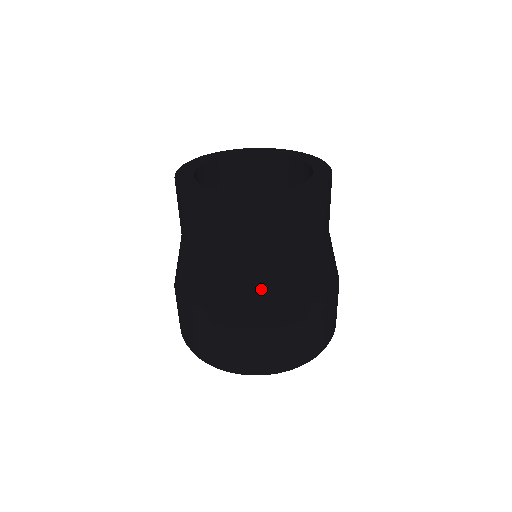
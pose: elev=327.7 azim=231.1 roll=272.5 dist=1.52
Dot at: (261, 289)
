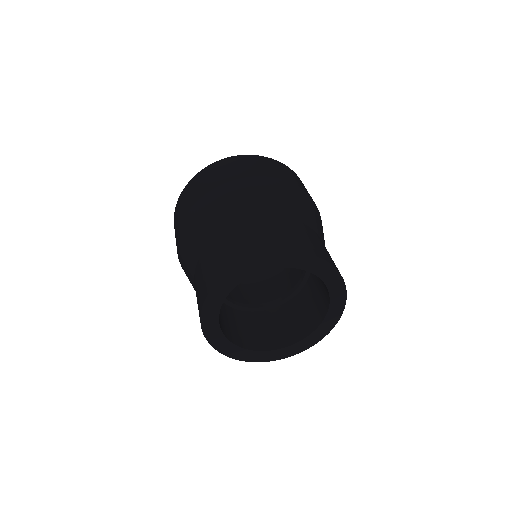
Dot at: occluded
